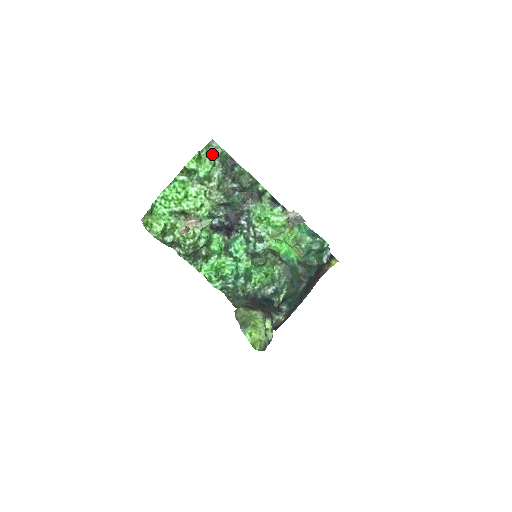
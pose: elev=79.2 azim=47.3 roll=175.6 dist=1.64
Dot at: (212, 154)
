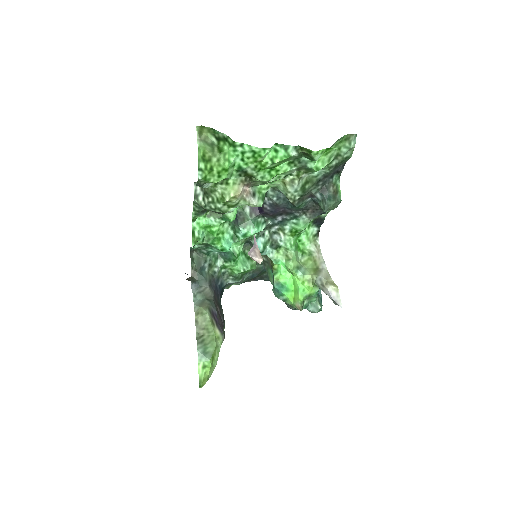
Dot at: (340, 150)
